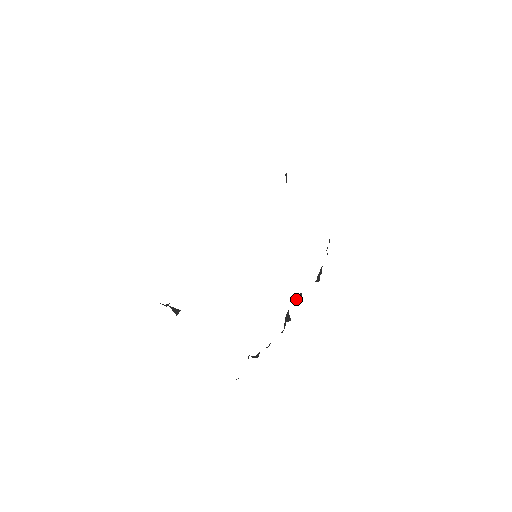
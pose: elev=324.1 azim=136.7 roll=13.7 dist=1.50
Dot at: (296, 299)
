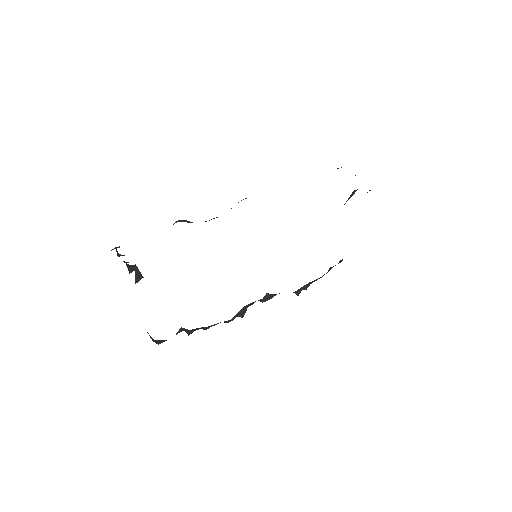
Dot at: (264, 298)
